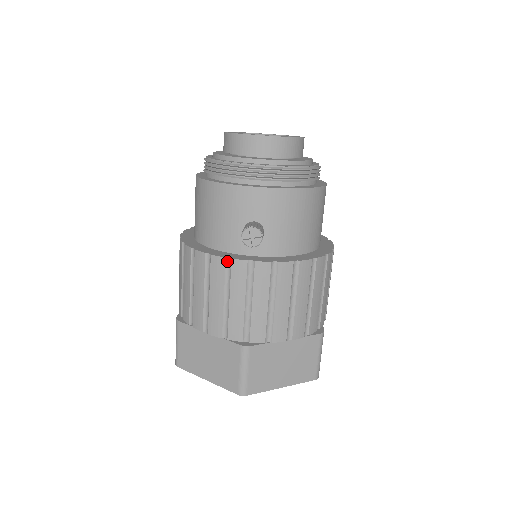
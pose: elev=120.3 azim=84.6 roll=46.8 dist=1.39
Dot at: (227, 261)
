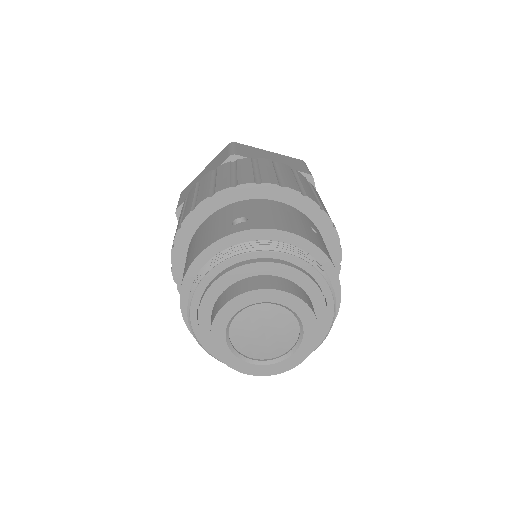
Dot at: occluded
